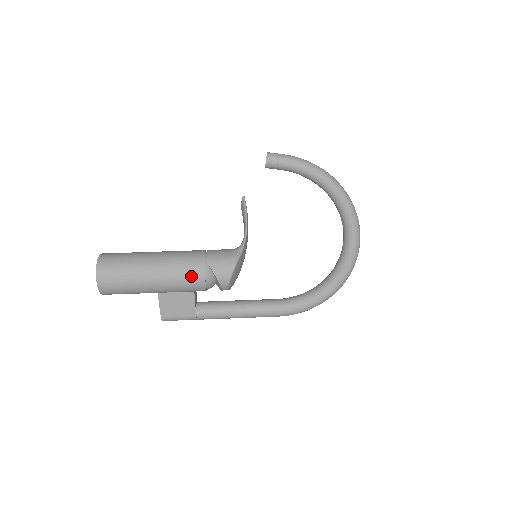
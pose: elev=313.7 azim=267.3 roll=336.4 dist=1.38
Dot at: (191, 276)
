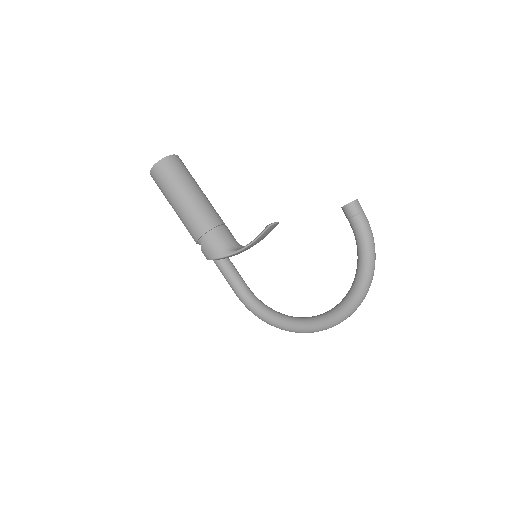
Dot at: (191, 233)
